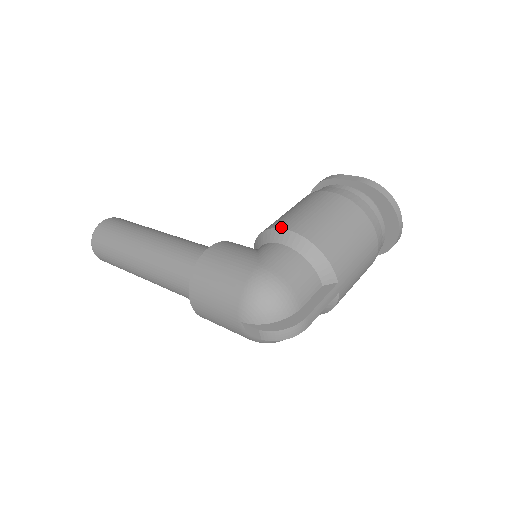
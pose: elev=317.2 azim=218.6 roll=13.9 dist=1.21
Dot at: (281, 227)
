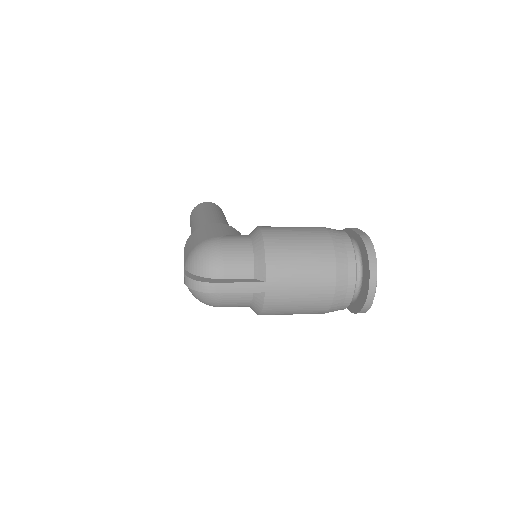
Dot at: (260, 226)
